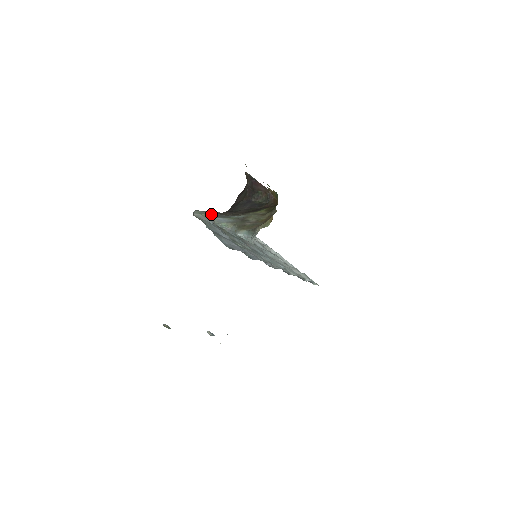
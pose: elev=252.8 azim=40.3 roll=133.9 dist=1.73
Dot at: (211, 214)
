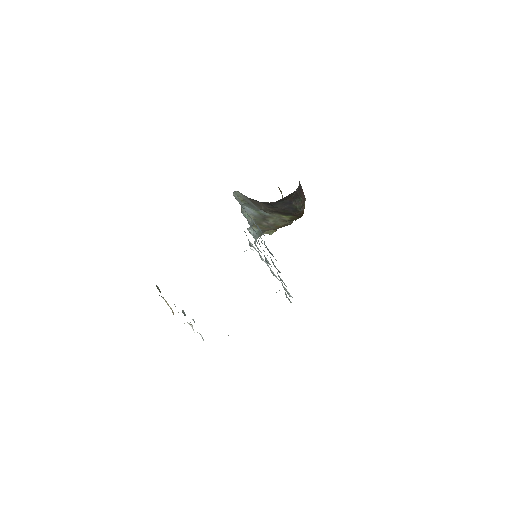
Dot at: (245, 200)
